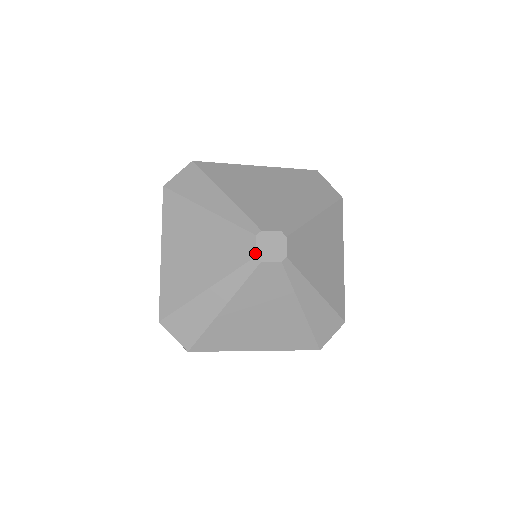
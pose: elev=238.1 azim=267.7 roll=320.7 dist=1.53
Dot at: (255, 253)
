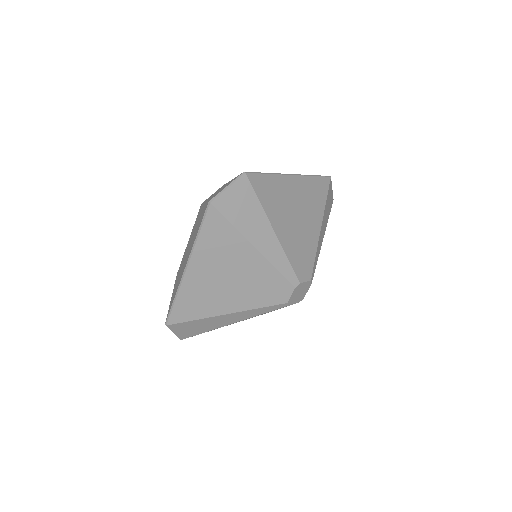
Dot at: (288, 301)
